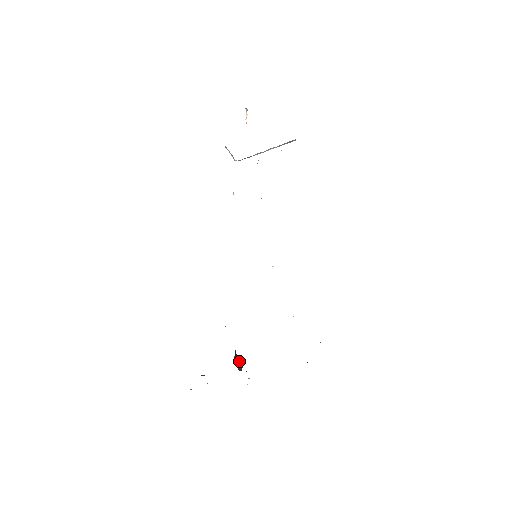
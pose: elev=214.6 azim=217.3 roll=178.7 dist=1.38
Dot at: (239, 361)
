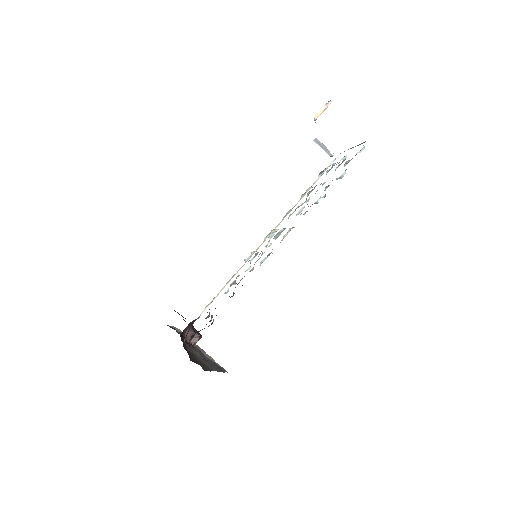
Dot at: (195, 336)
